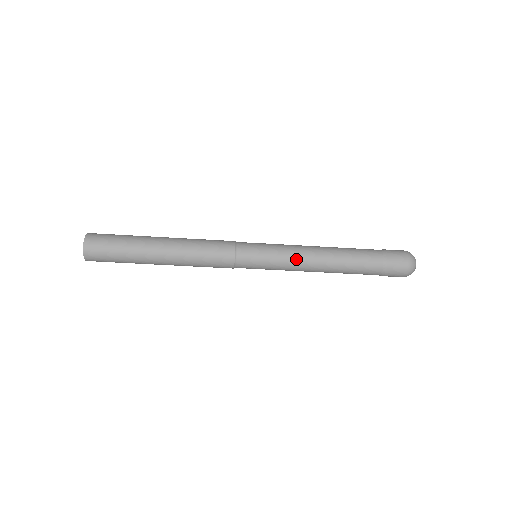
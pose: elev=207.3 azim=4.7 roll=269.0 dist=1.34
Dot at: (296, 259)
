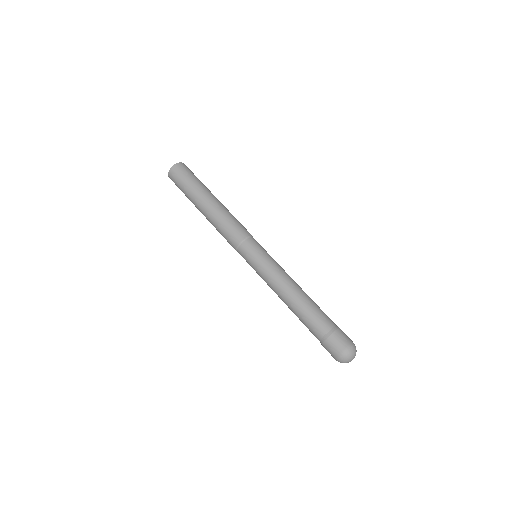
Dot at: (280, 272)
